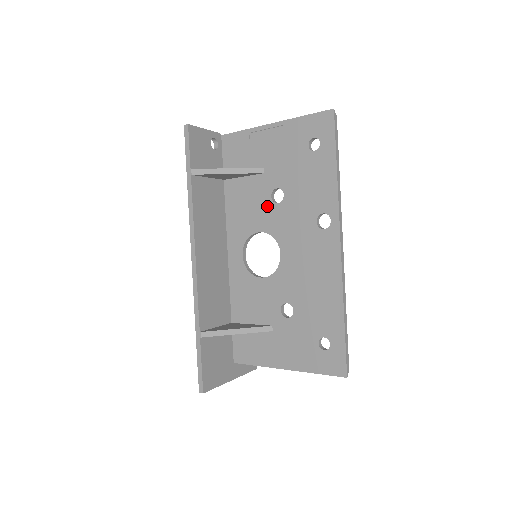
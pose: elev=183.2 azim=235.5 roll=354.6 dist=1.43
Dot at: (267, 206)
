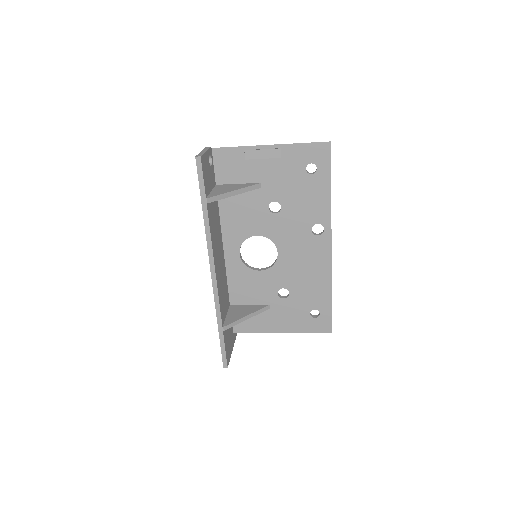
Dot at: (264, 215)
